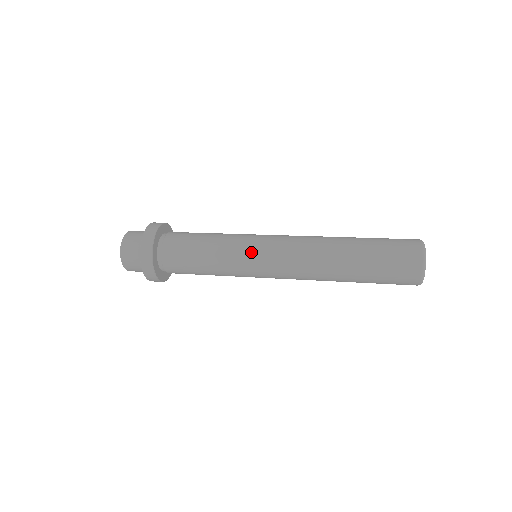
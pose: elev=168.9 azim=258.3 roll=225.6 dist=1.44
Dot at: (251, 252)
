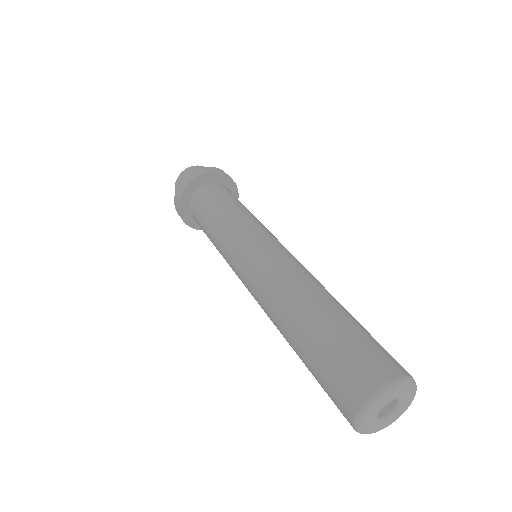
Dot at: (232, 254)
